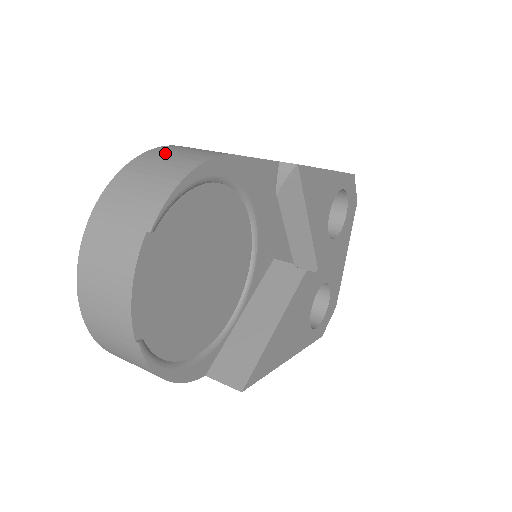
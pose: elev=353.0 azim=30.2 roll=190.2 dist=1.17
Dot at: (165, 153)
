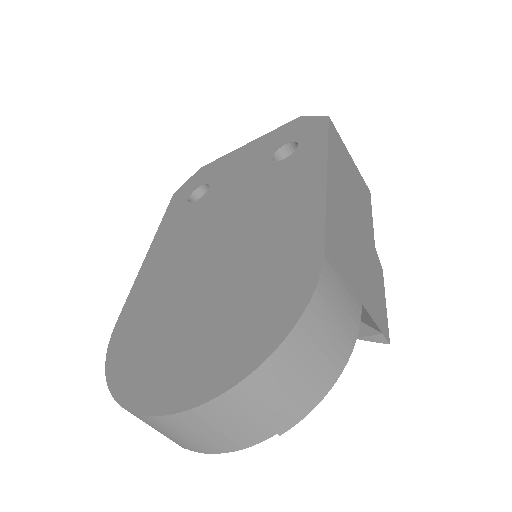
Dot at: (326, 315)
